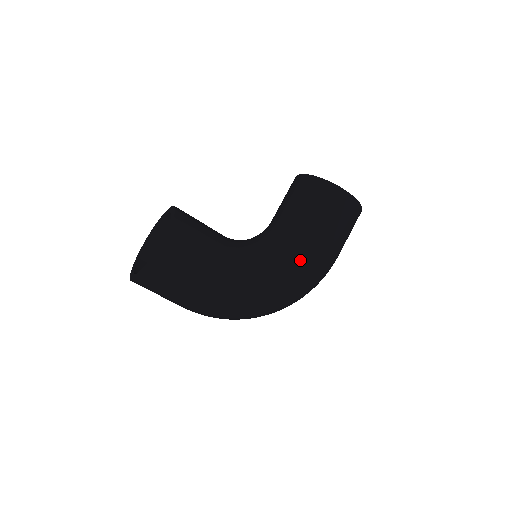
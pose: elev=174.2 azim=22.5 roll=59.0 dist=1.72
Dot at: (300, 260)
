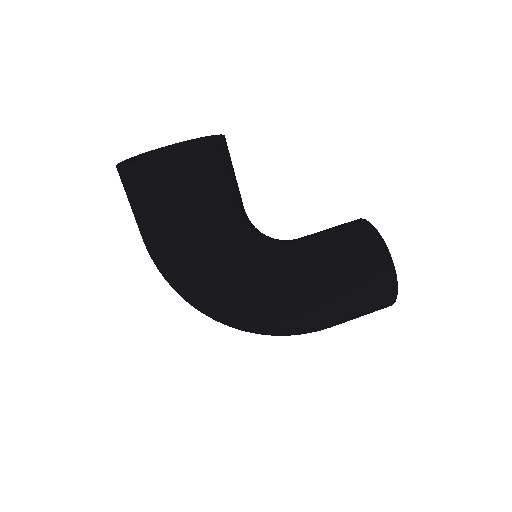
Dot at: (294, 298)
